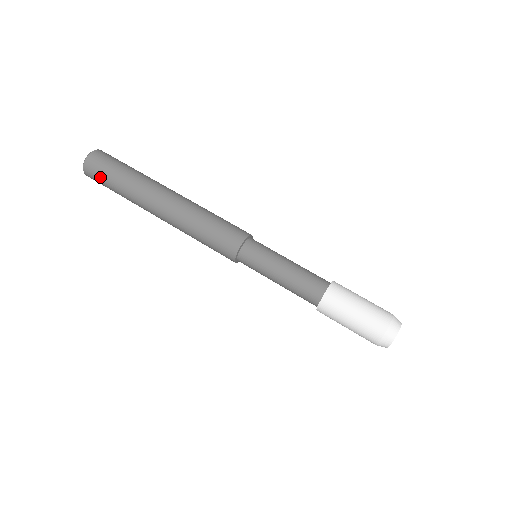
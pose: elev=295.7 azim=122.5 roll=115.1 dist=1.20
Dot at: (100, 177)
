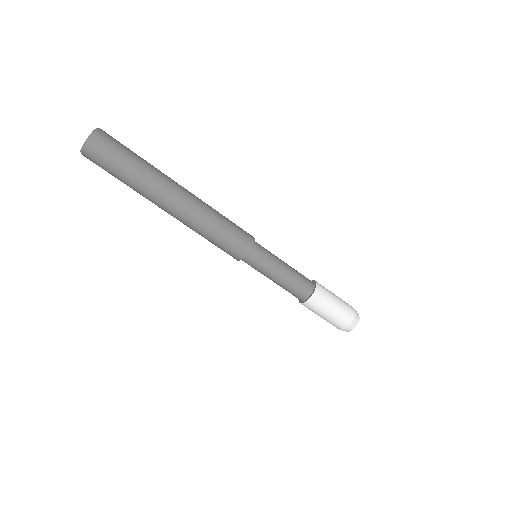
Dot at: (102, 168)
